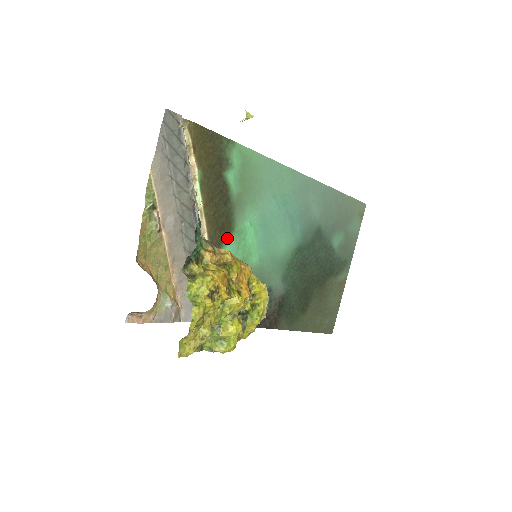
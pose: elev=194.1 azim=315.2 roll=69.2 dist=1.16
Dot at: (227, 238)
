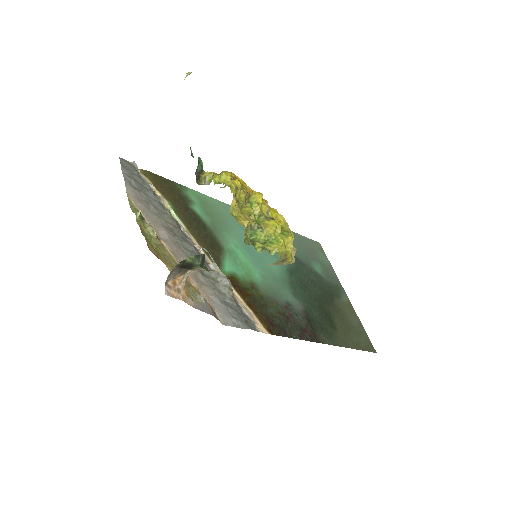
Dot at: (222, 255)
